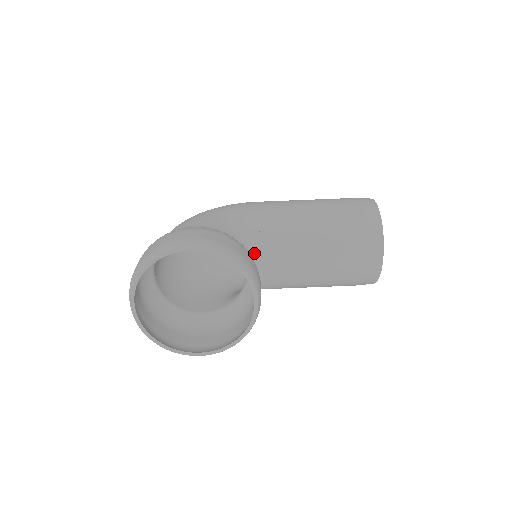
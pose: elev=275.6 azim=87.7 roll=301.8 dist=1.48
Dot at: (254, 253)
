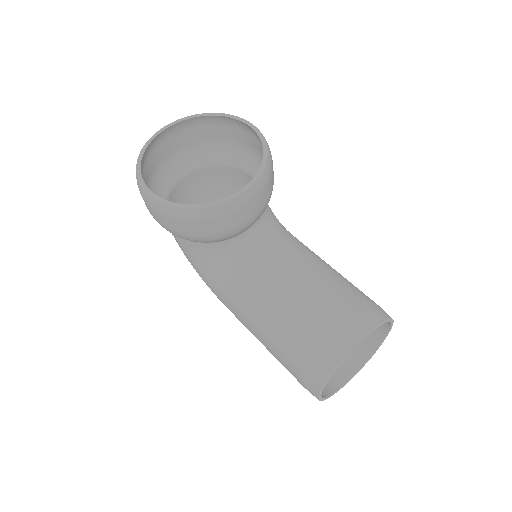
Dot at: (264, 233)
